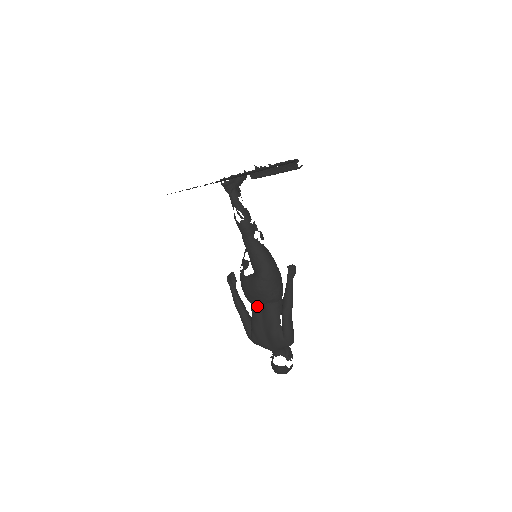
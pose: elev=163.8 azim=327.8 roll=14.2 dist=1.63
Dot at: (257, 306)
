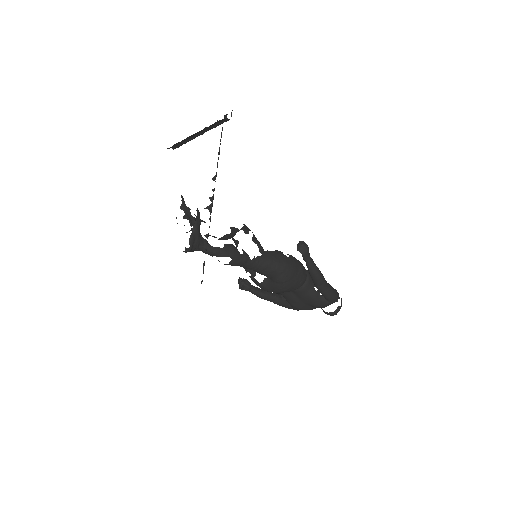
Dot at: (287, 293)
